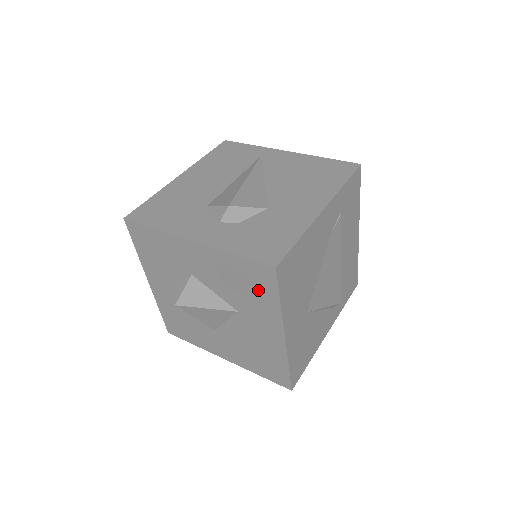
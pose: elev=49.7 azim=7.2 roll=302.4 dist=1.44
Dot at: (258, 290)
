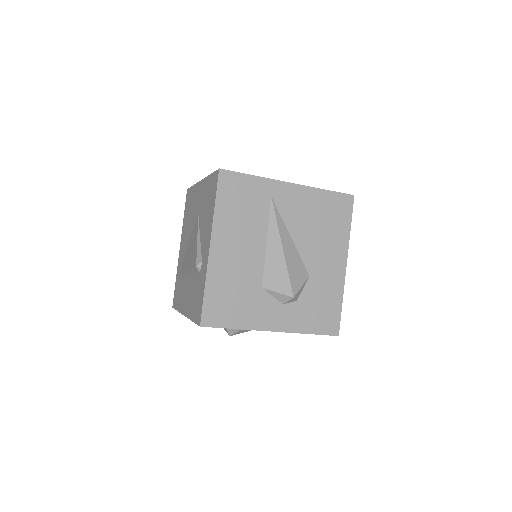
Dot at: occluded
